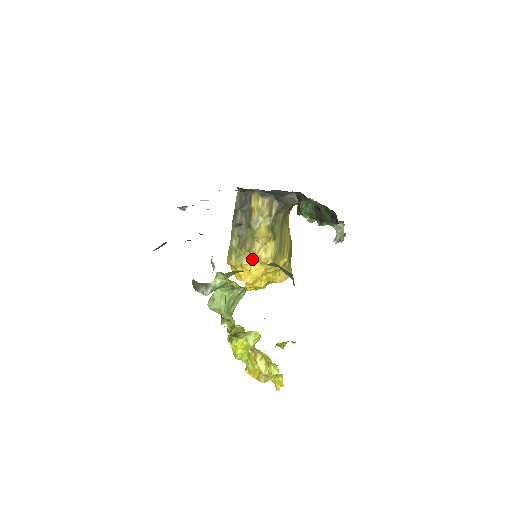
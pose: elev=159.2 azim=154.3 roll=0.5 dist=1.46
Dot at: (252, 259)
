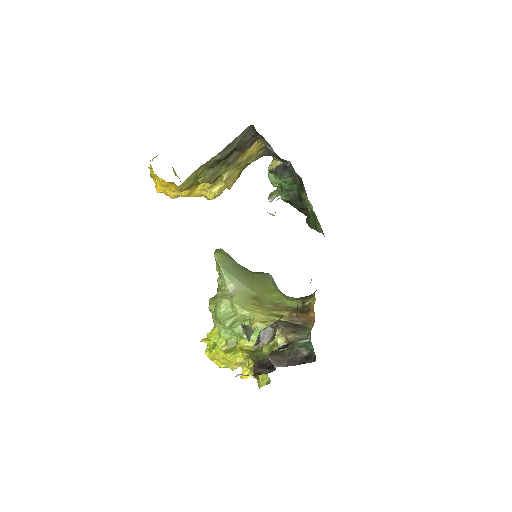
Dot at: (199, 186)
